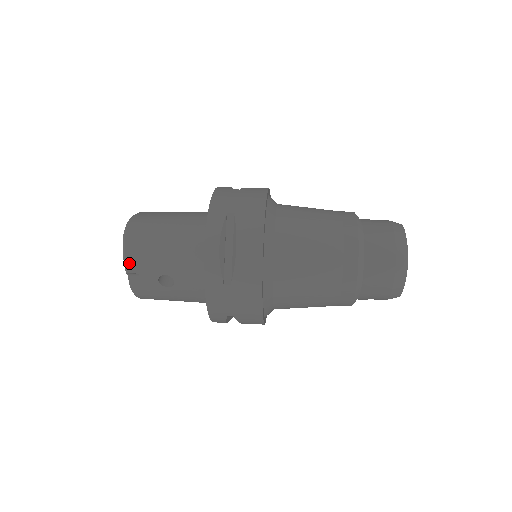
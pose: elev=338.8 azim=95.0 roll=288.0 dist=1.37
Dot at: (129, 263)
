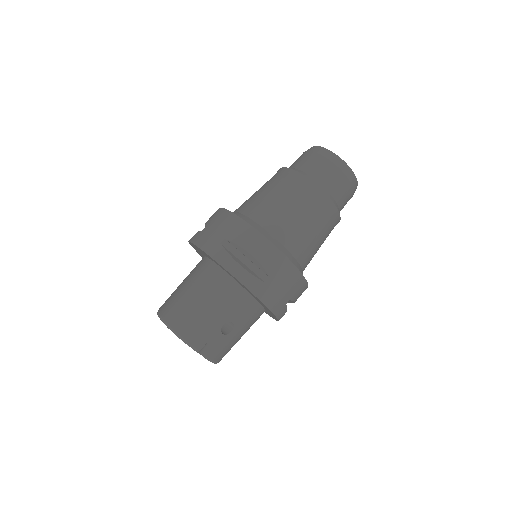
Dot at: (194, 344)
